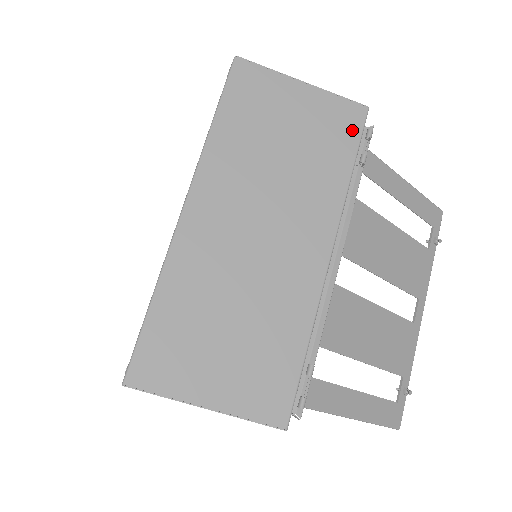
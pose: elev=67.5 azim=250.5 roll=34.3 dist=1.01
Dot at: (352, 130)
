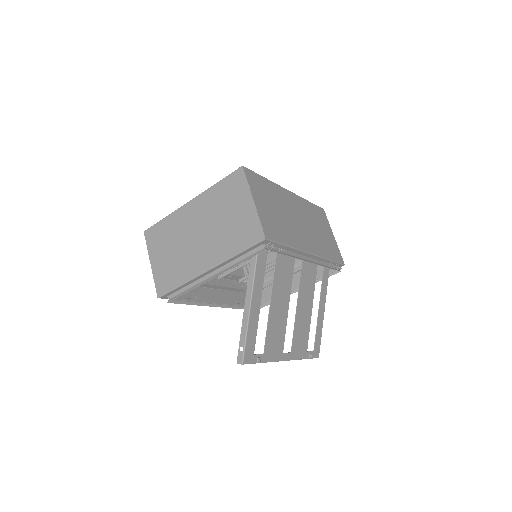
Dot at: (337, 258)
